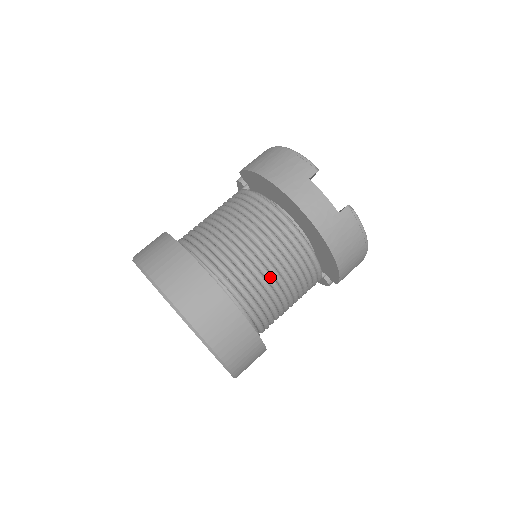
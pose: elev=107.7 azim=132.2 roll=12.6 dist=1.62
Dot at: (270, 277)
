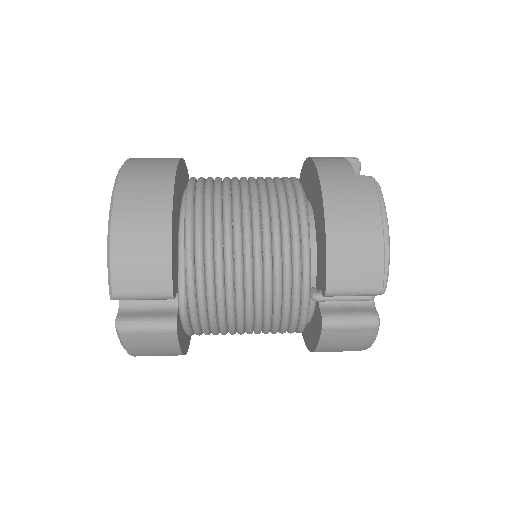
Dot at: (237, 199)
